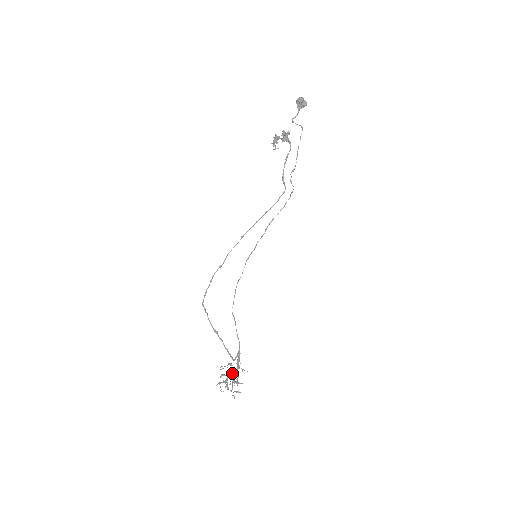
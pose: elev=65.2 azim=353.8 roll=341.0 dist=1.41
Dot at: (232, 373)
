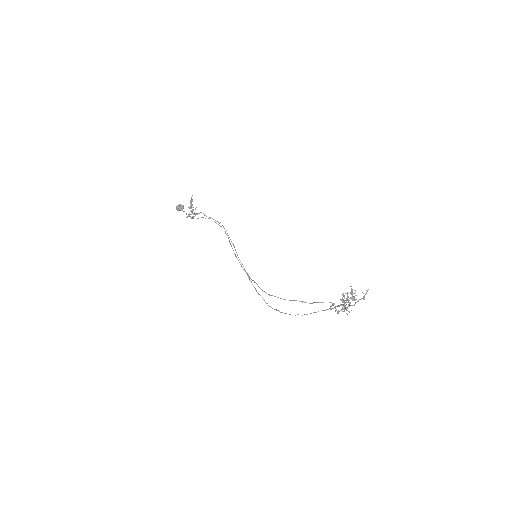
Dot at: (343, 296)
